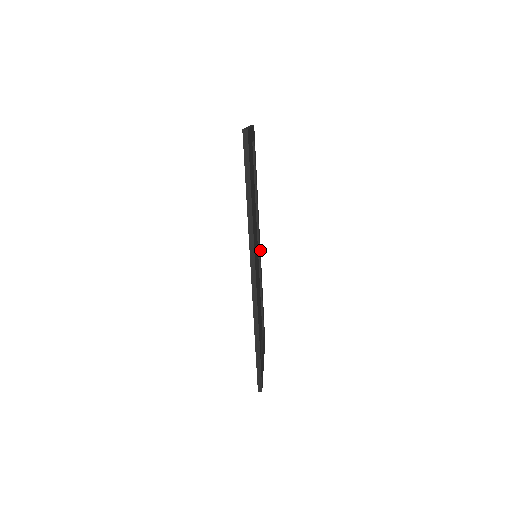
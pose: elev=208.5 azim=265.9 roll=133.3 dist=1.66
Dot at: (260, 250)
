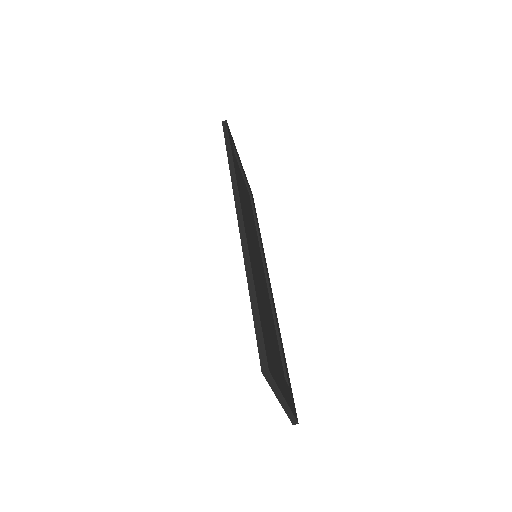
Dot at: (272, 295)
